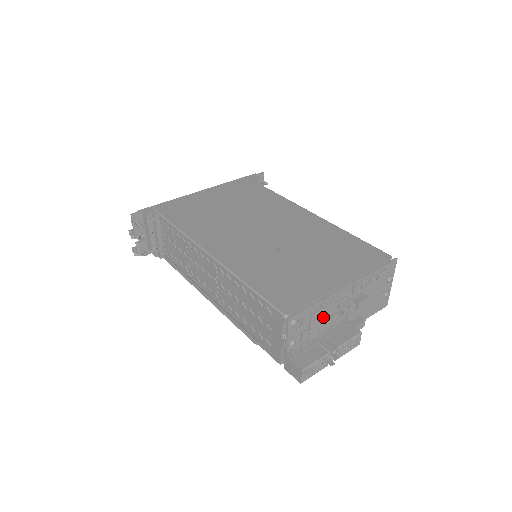
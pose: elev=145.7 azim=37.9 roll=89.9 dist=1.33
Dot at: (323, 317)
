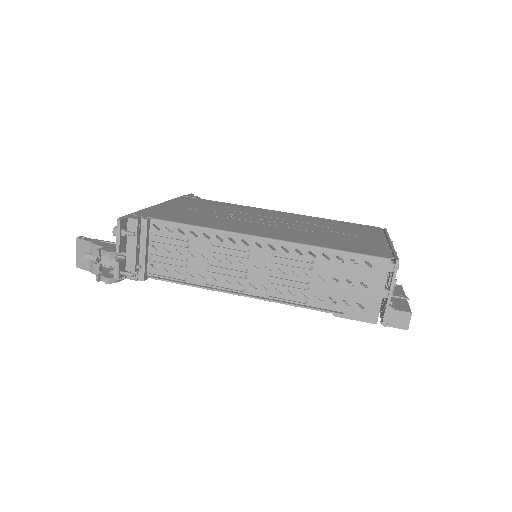
Dot at: occluded
